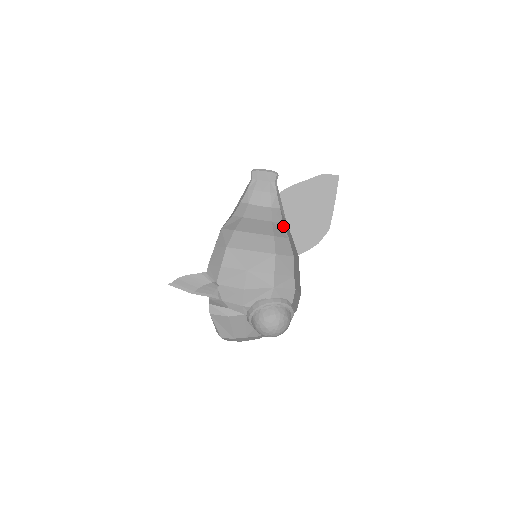
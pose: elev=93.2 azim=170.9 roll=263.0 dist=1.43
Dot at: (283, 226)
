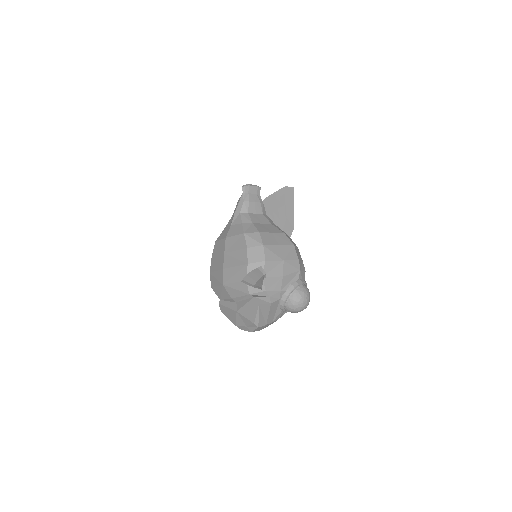
Dot at: (278, 227)
